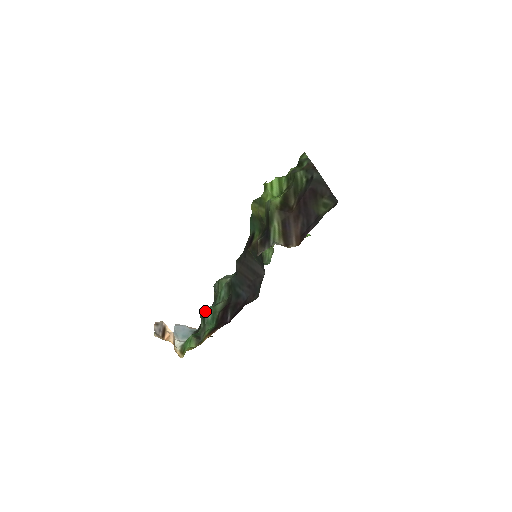
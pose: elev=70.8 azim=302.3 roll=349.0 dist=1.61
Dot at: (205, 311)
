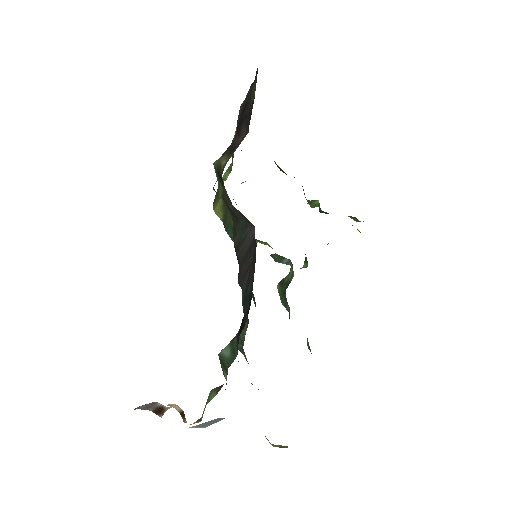
Dot at: (220, 354)
